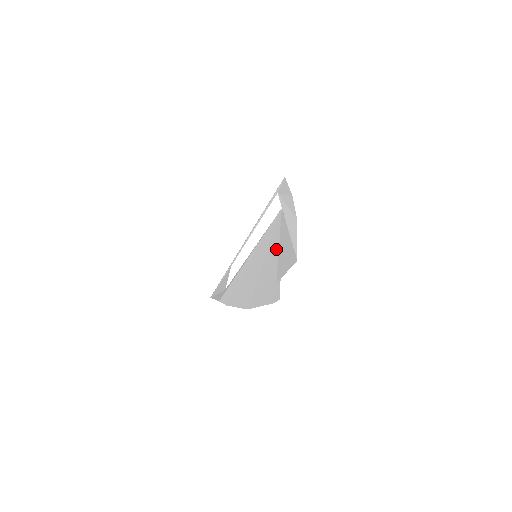
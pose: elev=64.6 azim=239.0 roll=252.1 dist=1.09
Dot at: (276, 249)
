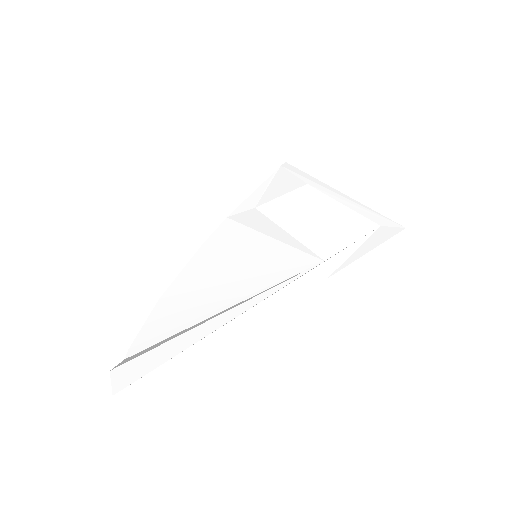
Dot at: (229, 301)
